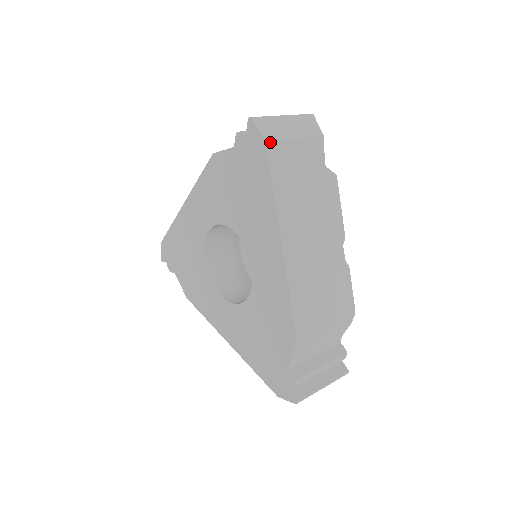
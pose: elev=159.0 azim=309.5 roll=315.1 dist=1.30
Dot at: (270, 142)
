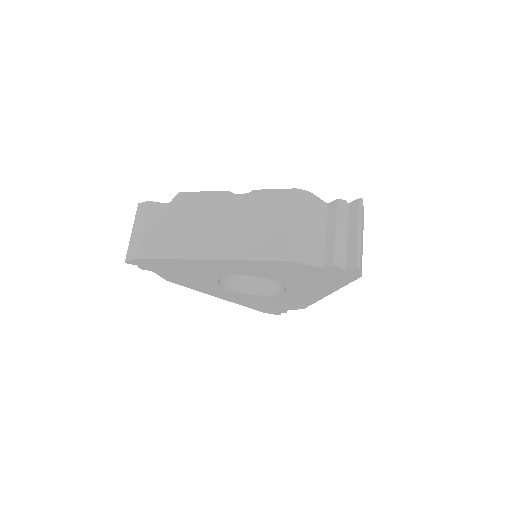
Dot at: (361, 272)
